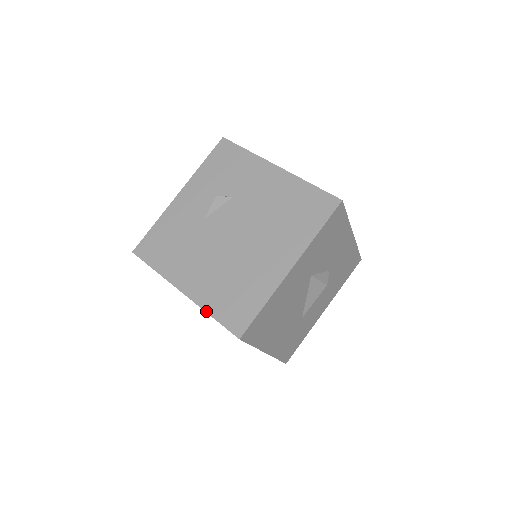
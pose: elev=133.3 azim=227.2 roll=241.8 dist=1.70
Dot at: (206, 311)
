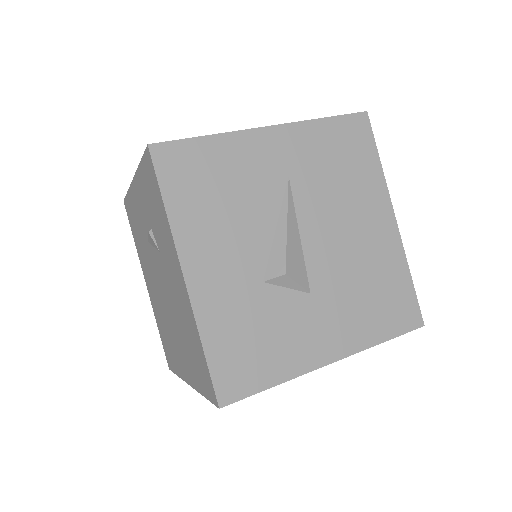
Dot at: (156, 322)
